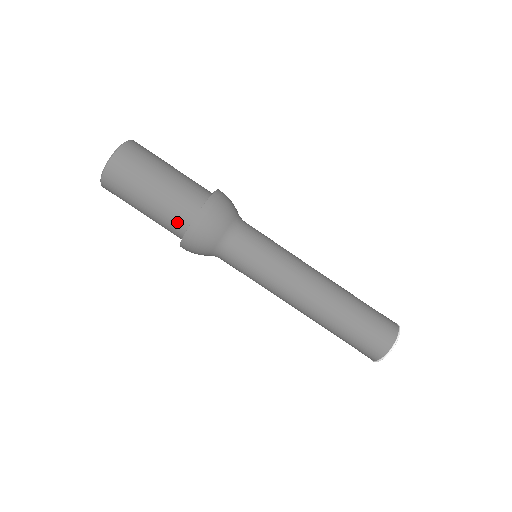
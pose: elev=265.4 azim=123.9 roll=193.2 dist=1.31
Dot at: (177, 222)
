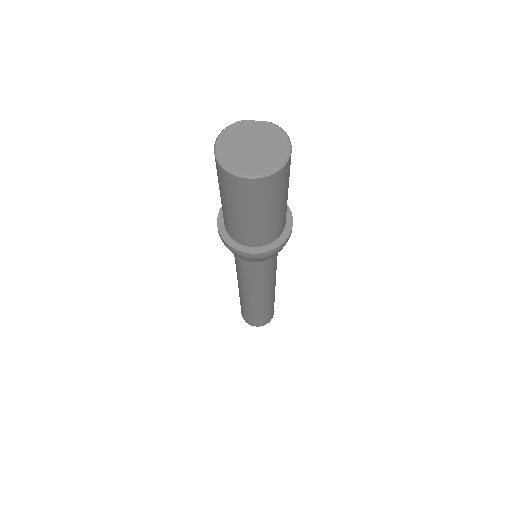
Dot at: (242, 237)
